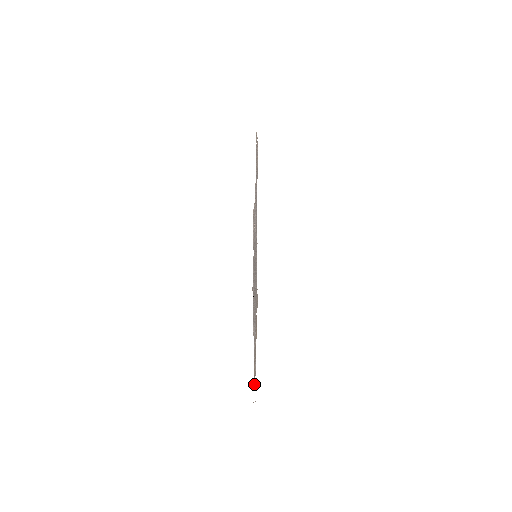
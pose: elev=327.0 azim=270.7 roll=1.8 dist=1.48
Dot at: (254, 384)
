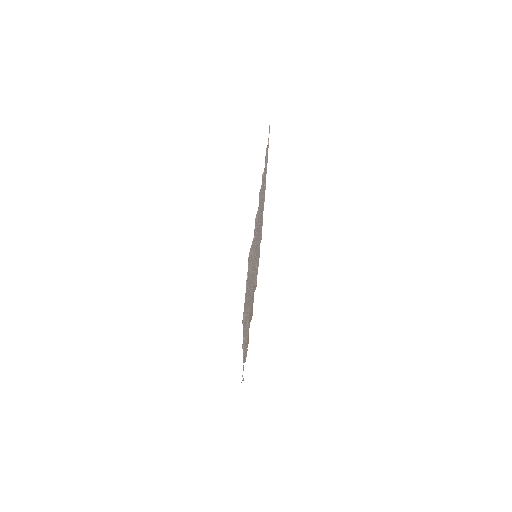
Dot at: occluded
